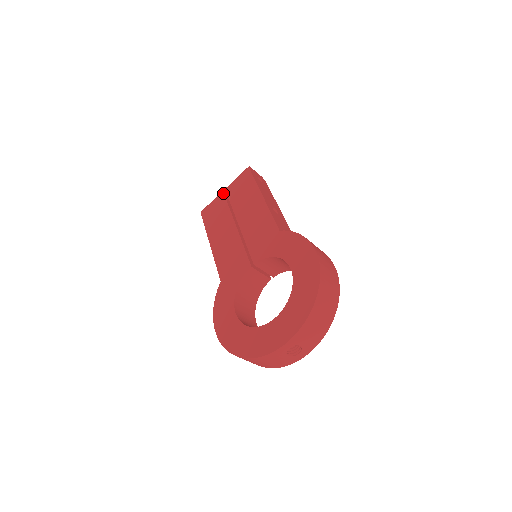
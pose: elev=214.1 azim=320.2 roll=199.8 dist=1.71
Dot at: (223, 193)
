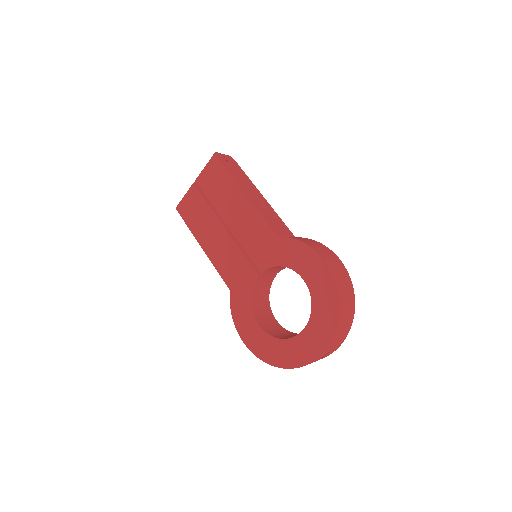
Dot at: (195, 187)
